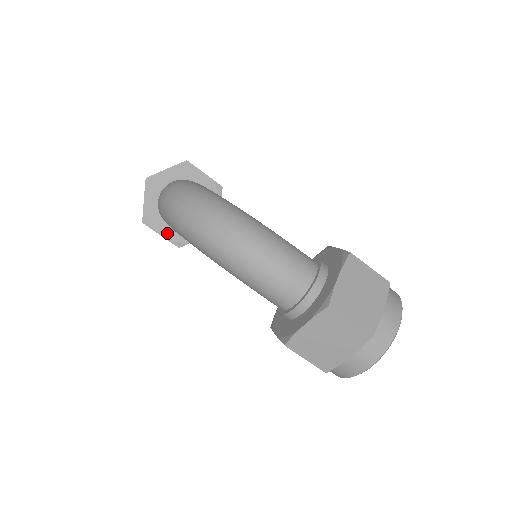
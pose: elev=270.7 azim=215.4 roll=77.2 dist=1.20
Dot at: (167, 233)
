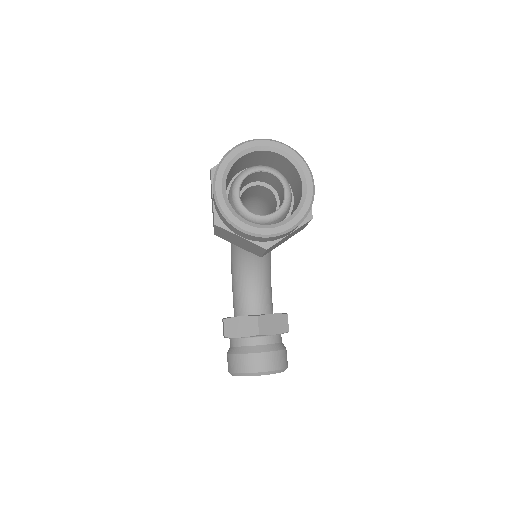
Dot at: occluded
